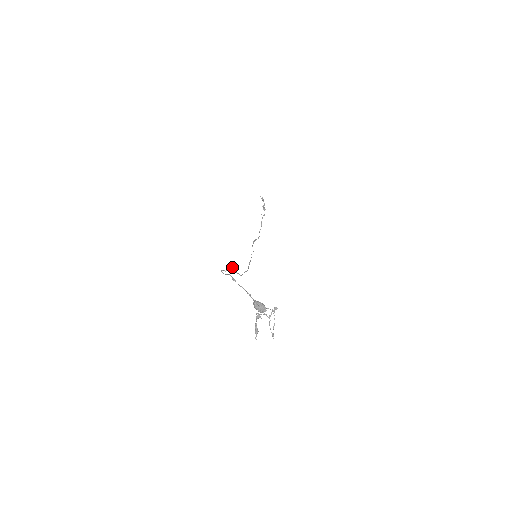
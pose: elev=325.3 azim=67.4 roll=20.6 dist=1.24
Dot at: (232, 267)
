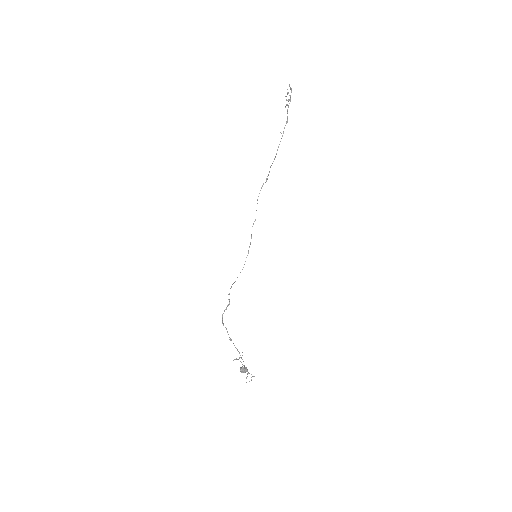
Dot at: occluded
